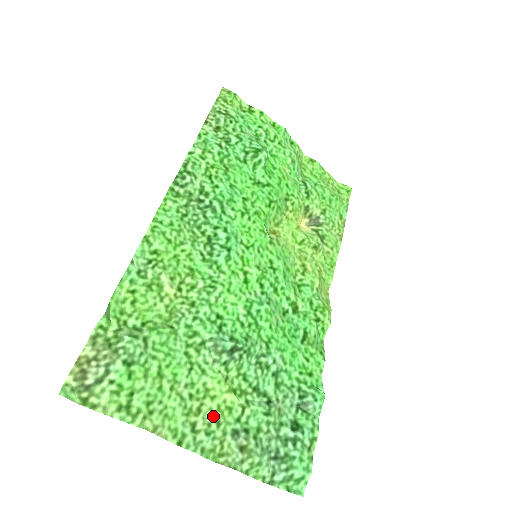
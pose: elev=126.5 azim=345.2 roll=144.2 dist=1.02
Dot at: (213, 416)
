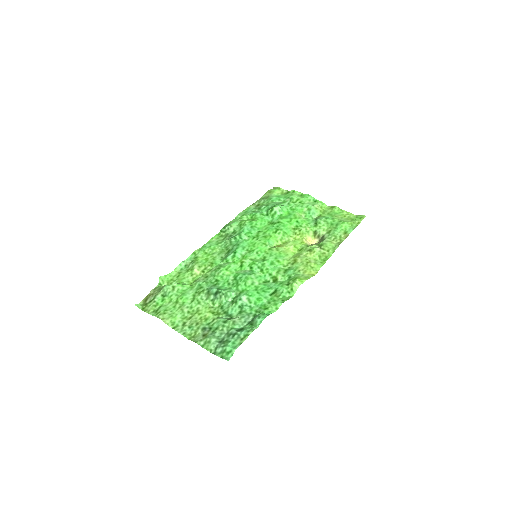
Dot at: (196, 321)
